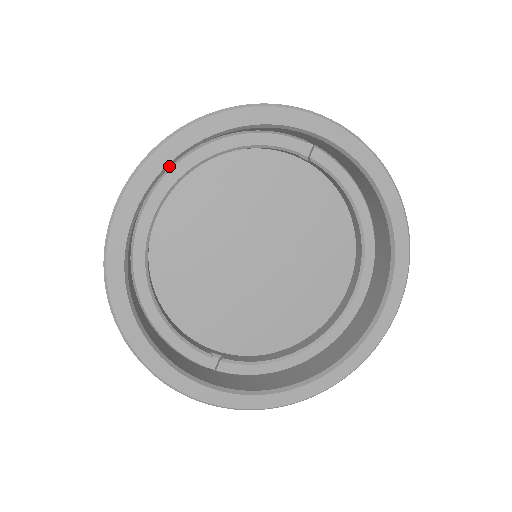
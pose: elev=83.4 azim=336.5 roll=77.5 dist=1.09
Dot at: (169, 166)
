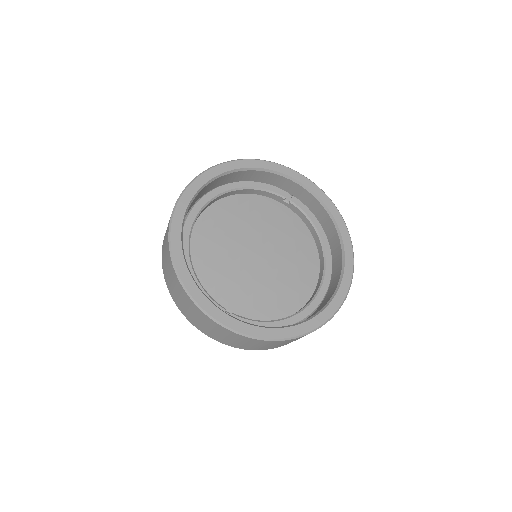
Dot at: (215, 179)
